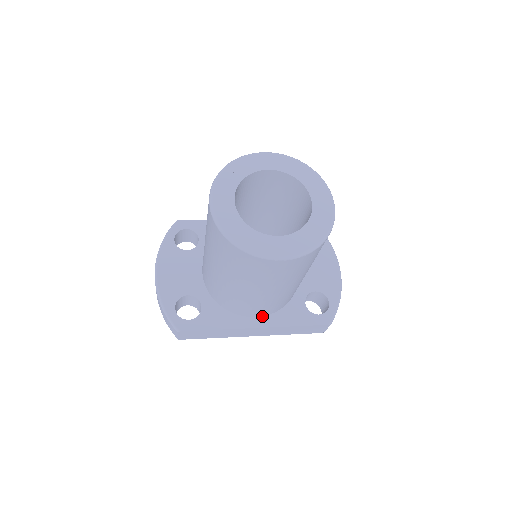
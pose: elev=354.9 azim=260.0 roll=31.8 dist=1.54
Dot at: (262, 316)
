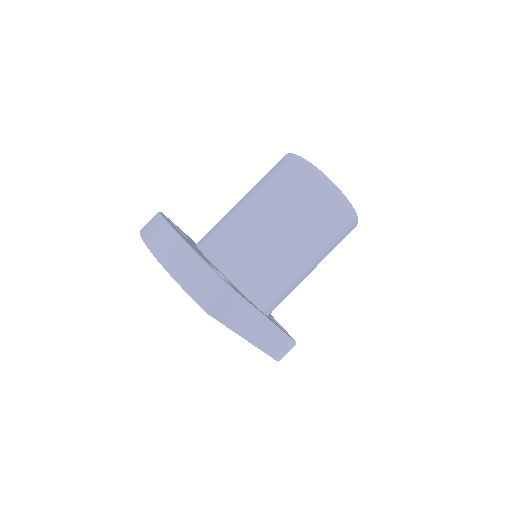
Dot at: (264, 313)
